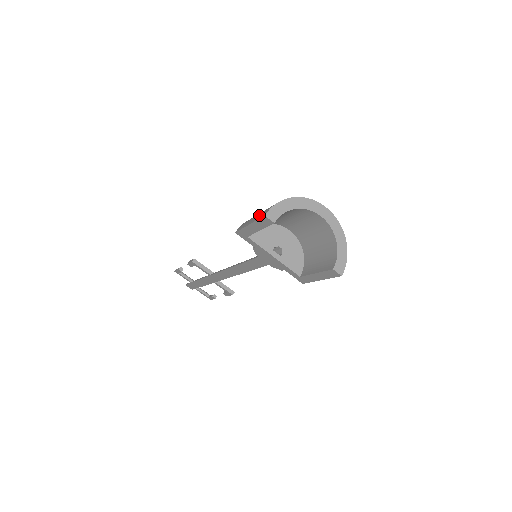
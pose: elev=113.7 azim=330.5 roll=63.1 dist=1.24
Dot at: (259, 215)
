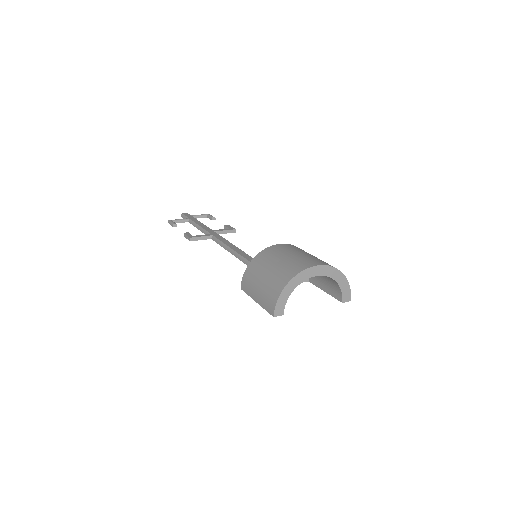
Dot at: (263, 301)
